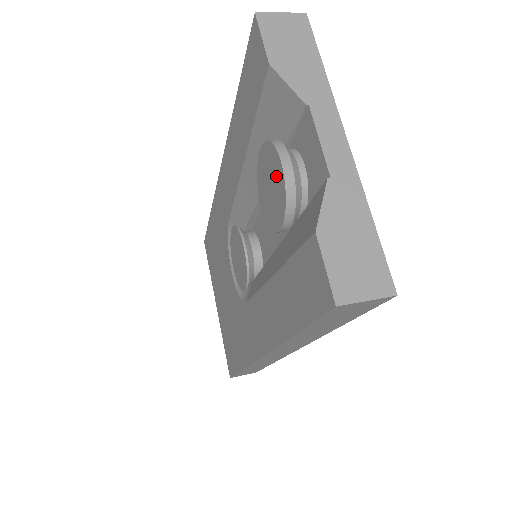
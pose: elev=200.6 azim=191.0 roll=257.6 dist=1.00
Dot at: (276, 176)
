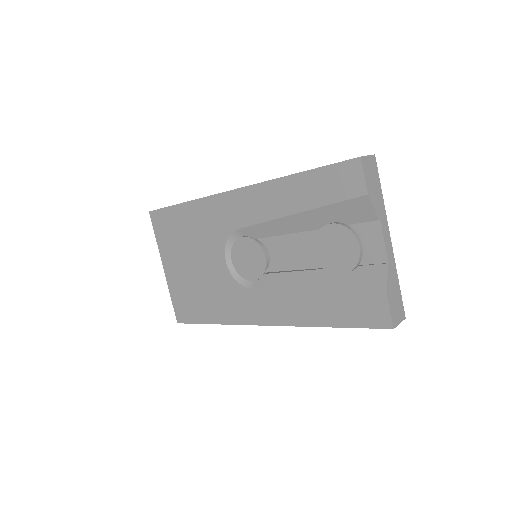
Dot at: (349, 249)
